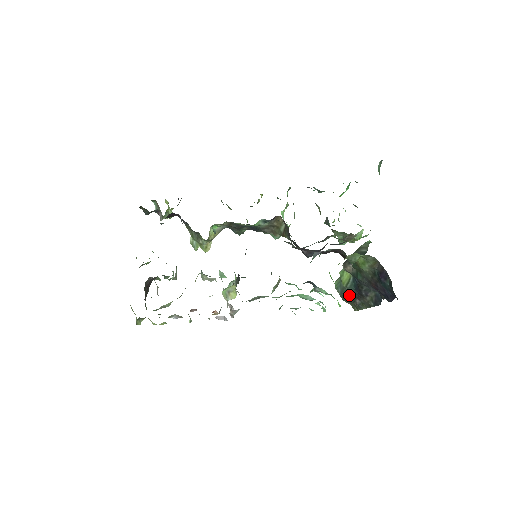
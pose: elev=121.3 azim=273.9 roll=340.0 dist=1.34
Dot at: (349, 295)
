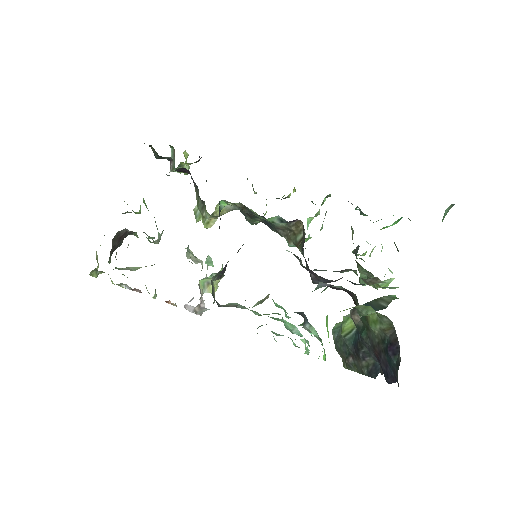
Dot at: (344, 347)
